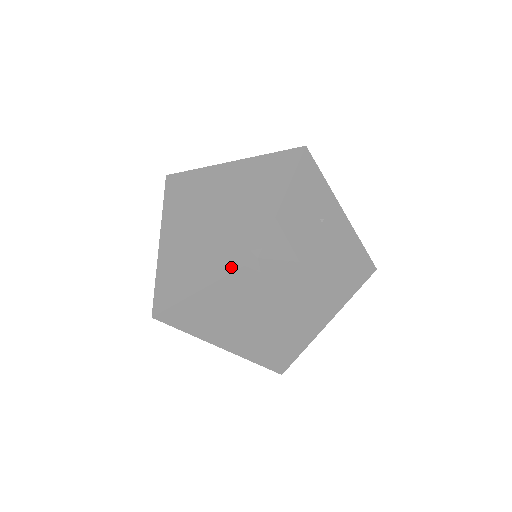
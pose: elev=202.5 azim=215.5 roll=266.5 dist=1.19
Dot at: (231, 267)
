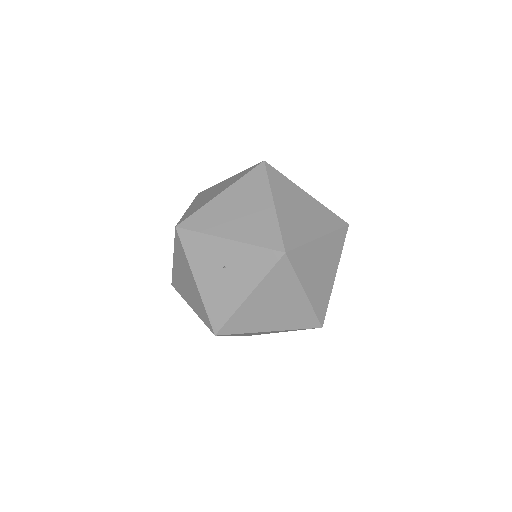
Dot at: occluded
